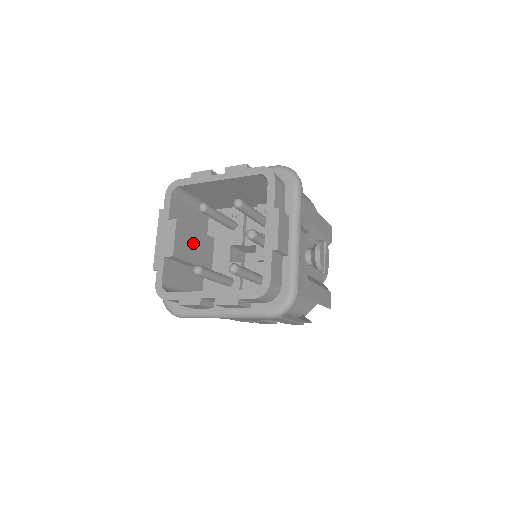
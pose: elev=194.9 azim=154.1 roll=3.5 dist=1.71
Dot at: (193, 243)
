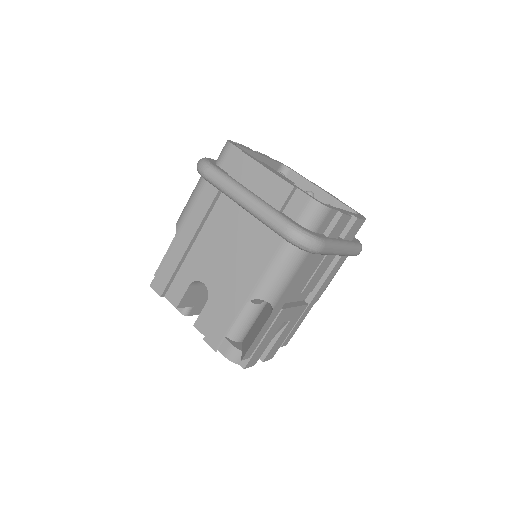
Dot at: occluded
